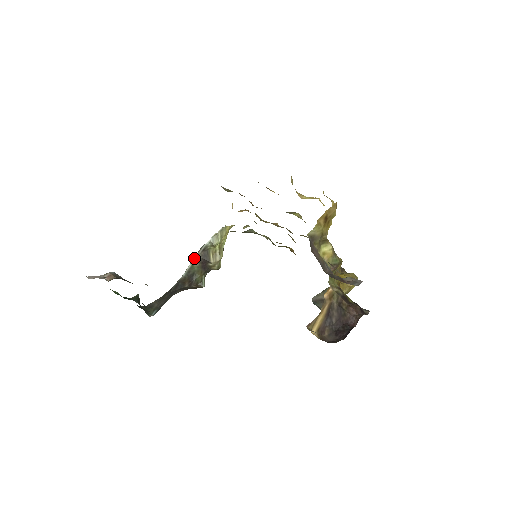
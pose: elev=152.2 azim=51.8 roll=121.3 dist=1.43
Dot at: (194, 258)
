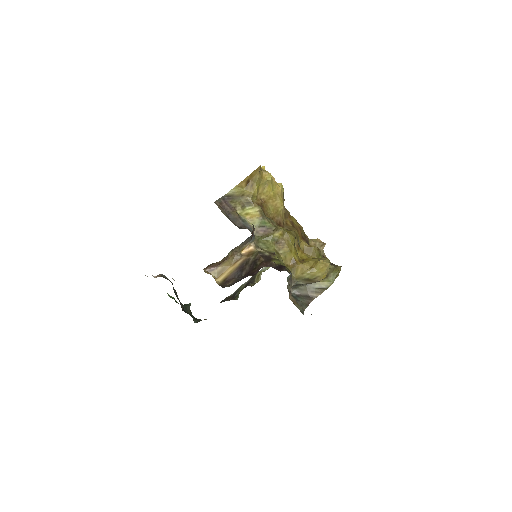
Dot at: (246, 282)
